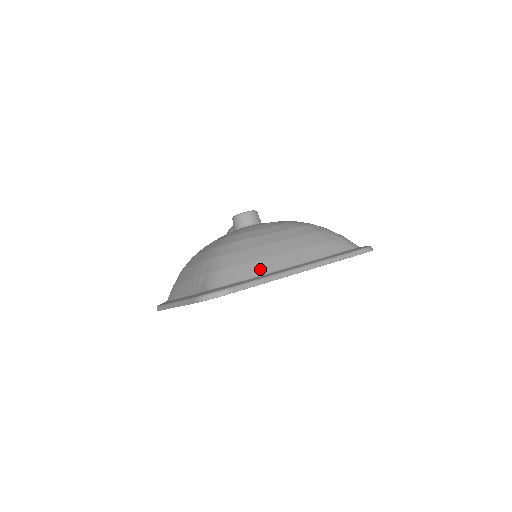
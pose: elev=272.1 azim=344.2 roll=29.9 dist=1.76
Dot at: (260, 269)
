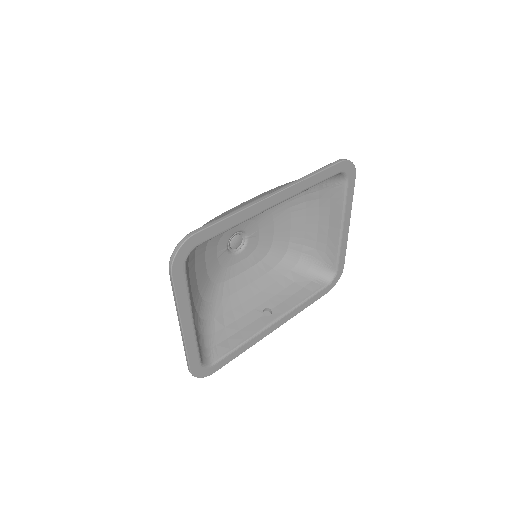
Dot at: occluded
